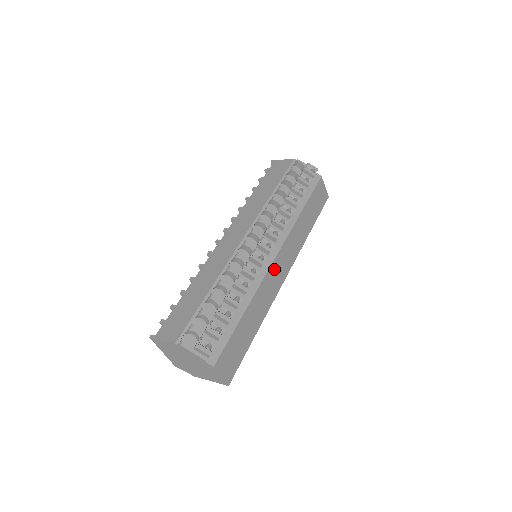
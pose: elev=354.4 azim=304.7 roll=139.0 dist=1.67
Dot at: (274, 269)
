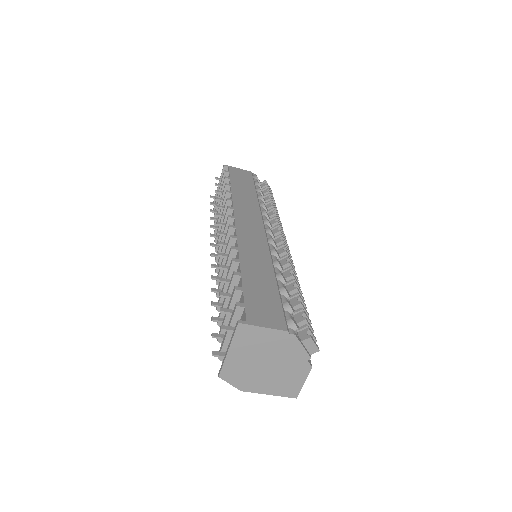
Dot at: occluded
